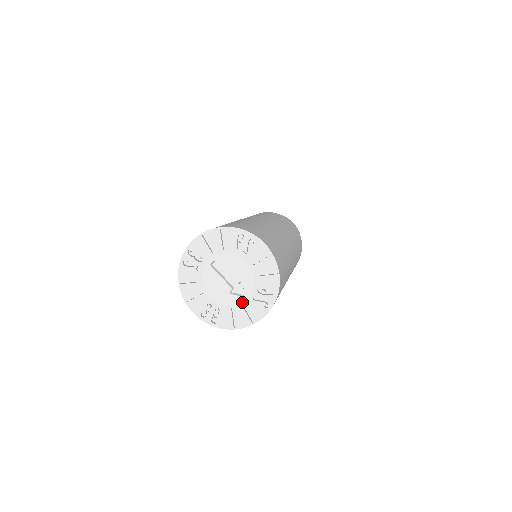
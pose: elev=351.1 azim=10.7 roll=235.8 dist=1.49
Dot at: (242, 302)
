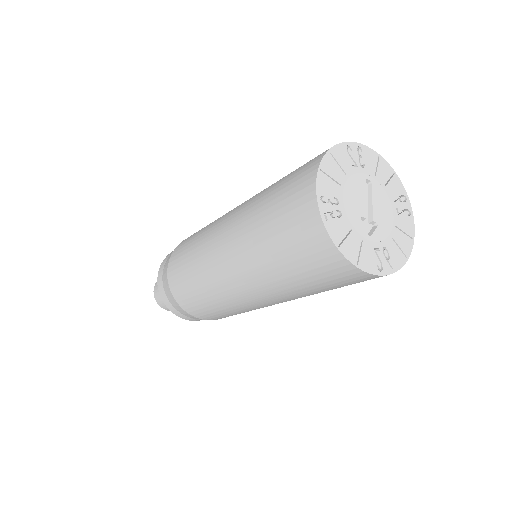
Dot at: (364, 238)
